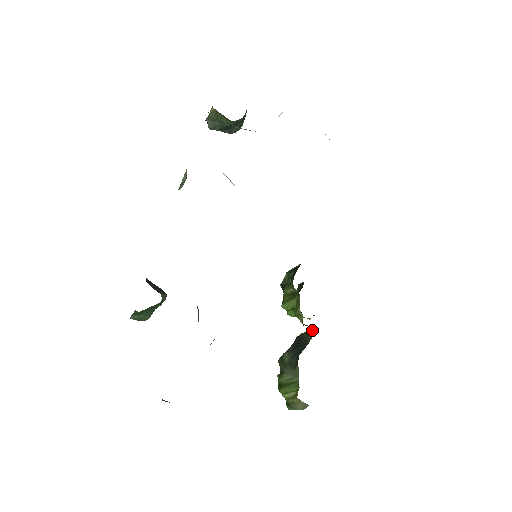
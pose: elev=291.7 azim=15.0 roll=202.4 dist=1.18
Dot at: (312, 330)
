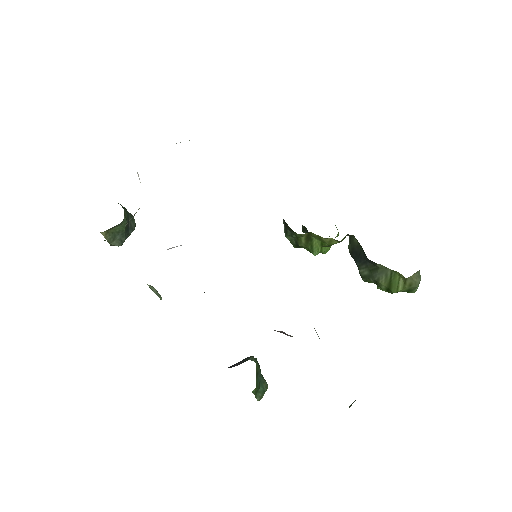
Dot at: (349, 236)
